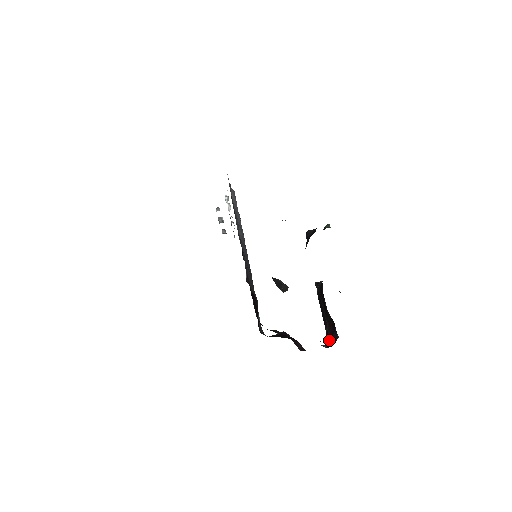
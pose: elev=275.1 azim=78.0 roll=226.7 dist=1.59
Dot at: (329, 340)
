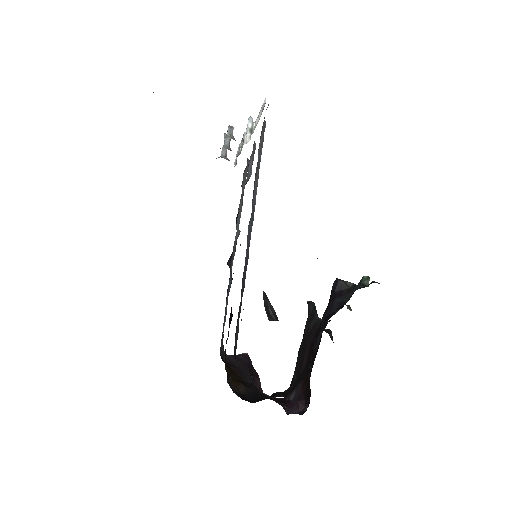
Dot at: (294, 401)
